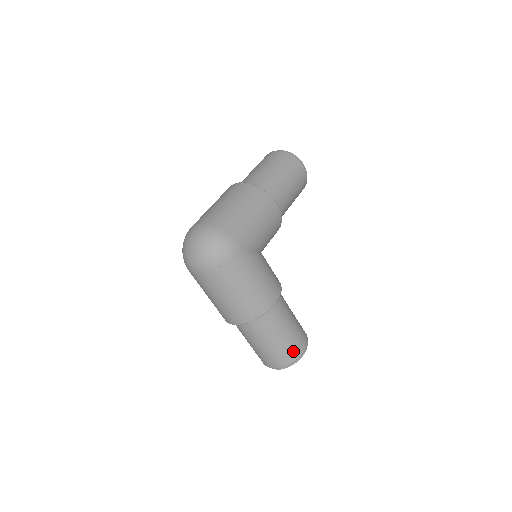
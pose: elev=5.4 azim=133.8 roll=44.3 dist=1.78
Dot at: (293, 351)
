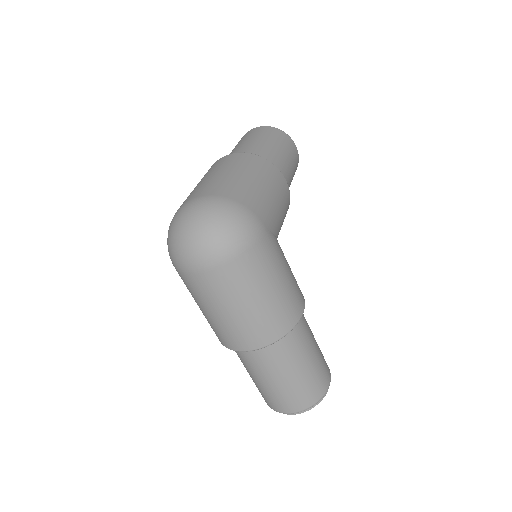
Dot at: (320, 383)
